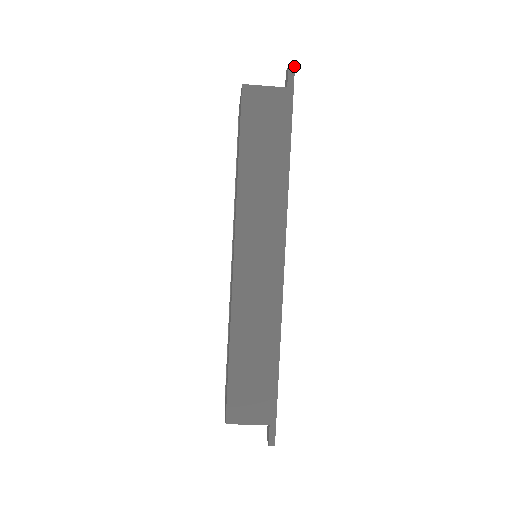
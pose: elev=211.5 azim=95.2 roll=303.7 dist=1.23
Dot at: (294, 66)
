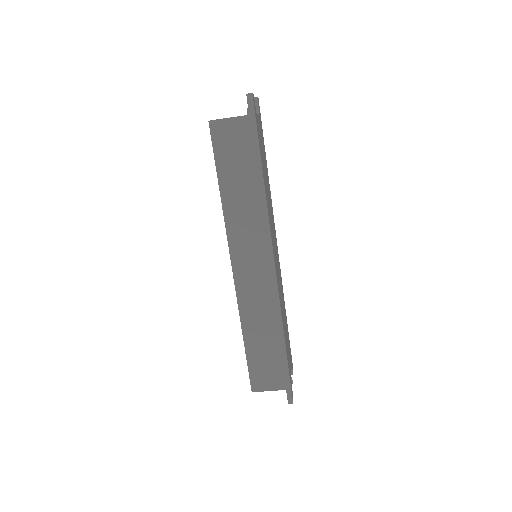
Dot at: (251, 93)
